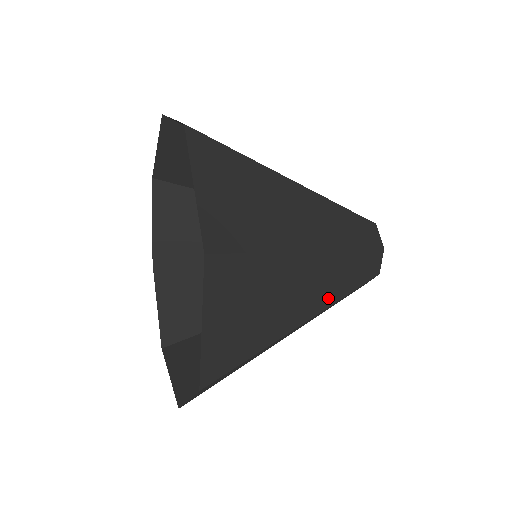
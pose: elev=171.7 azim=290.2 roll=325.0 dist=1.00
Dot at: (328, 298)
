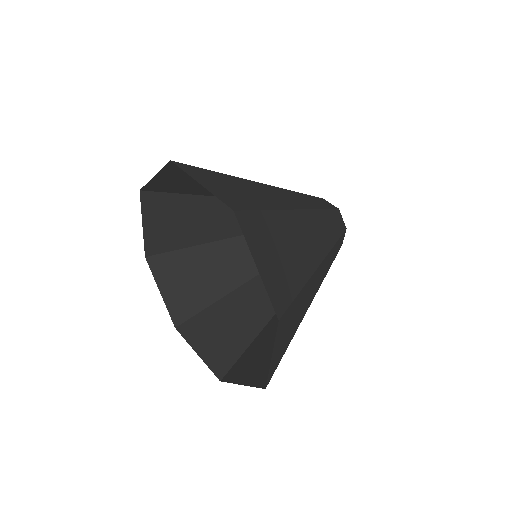
Dot at: occluded
